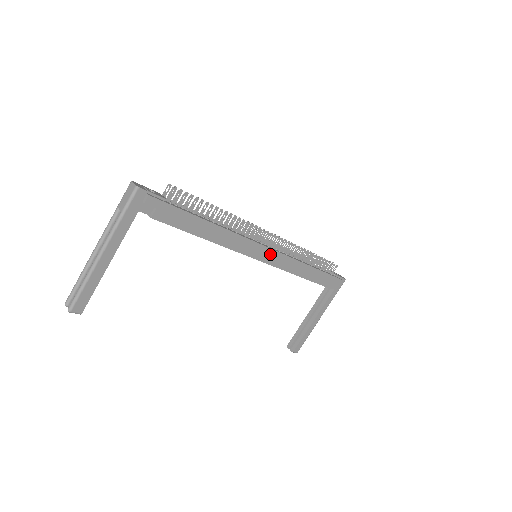
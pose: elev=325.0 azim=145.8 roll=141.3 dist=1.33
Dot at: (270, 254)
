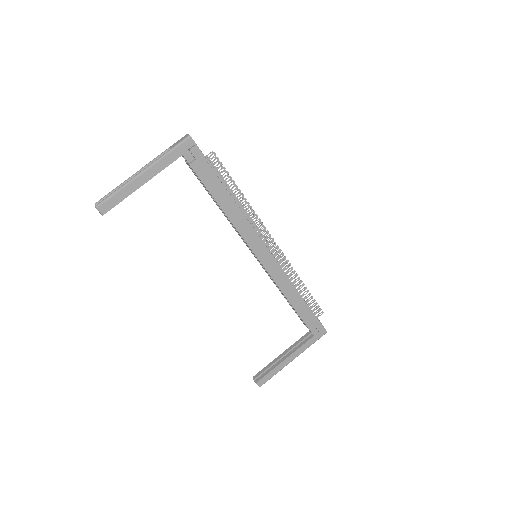
Dot at: (268, 258)
